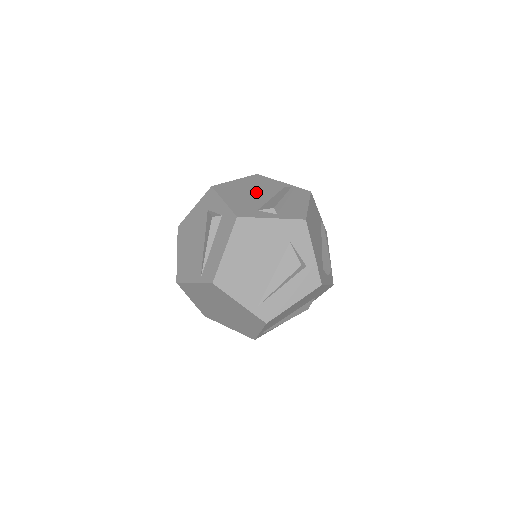
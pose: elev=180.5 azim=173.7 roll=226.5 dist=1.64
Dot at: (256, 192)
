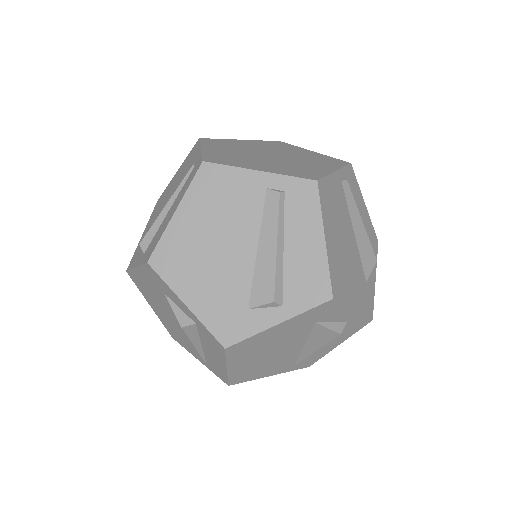
Dot at: (225, 242)
